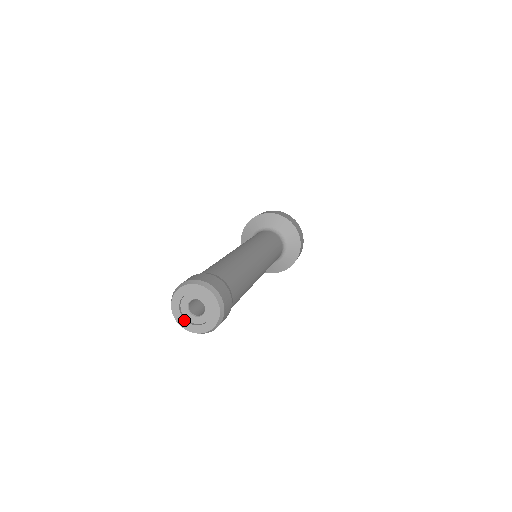
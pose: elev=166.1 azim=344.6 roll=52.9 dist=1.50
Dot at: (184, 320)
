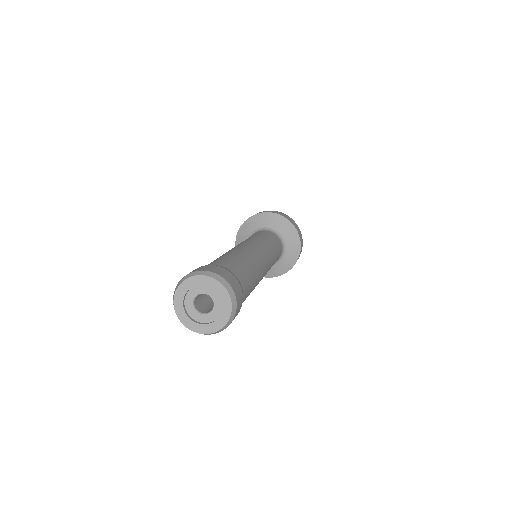
Dot at: (183, 308)
